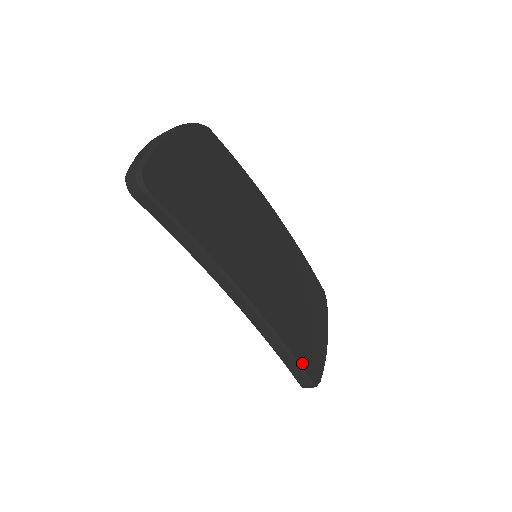
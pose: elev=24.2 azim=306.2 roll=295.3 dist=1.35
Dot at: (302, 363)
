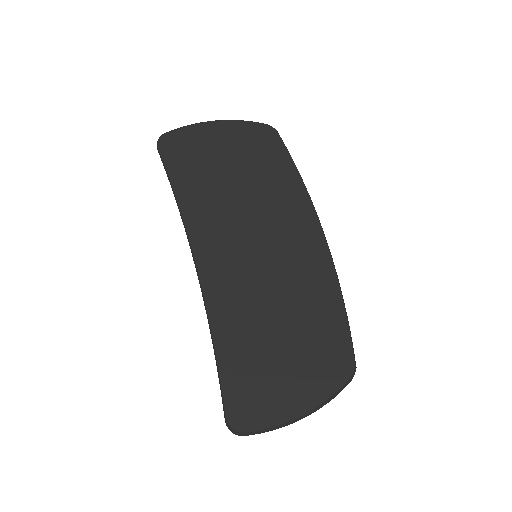
Dot at: (226, 386)
